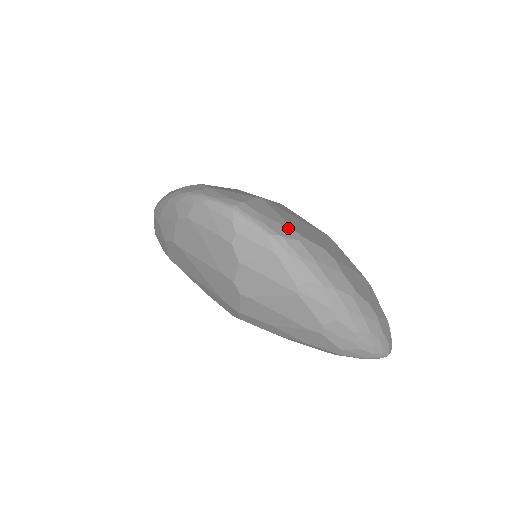
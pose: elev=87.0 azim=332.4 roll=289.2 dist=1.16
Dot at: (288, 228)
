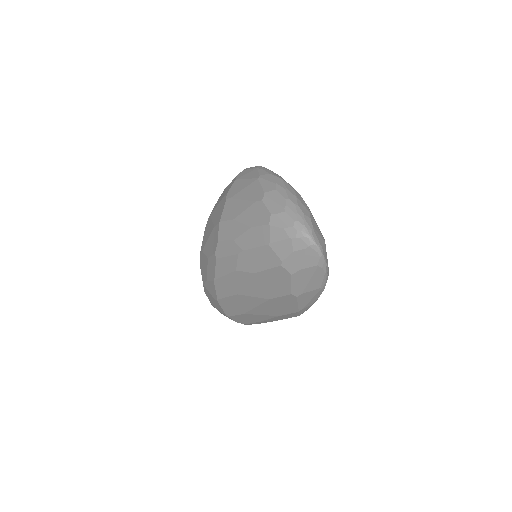
Dot at: occluded
